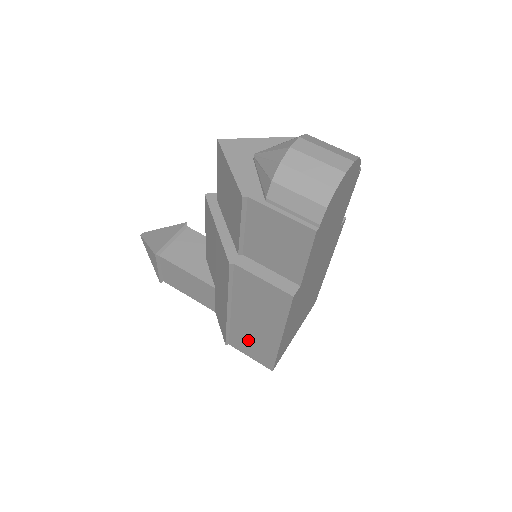
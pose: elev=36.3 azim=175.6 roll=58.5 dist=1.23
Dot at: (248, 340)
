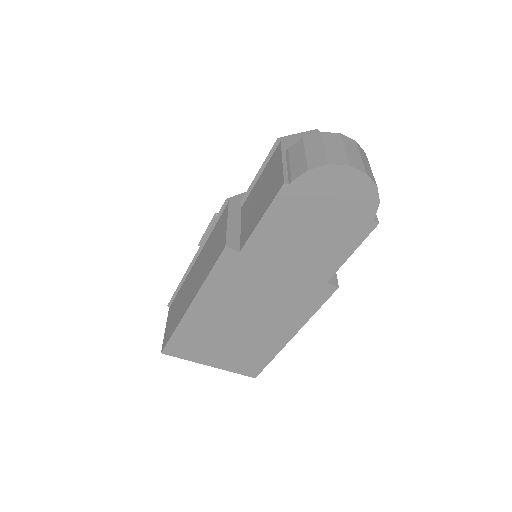
Dot at: (178, 304)
